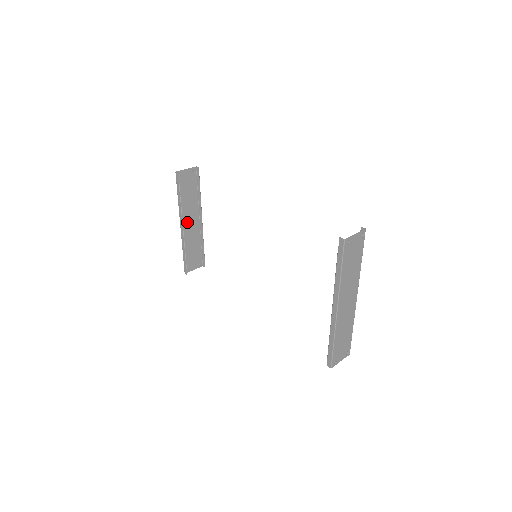
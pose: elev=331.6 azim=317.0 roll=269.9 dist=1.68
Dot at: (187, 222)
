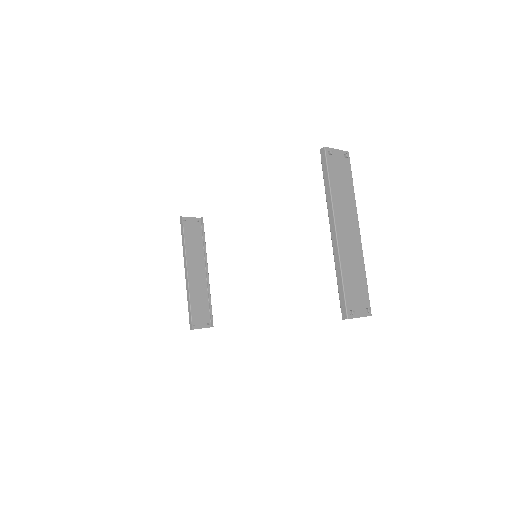
Dot at: (192, 271)
